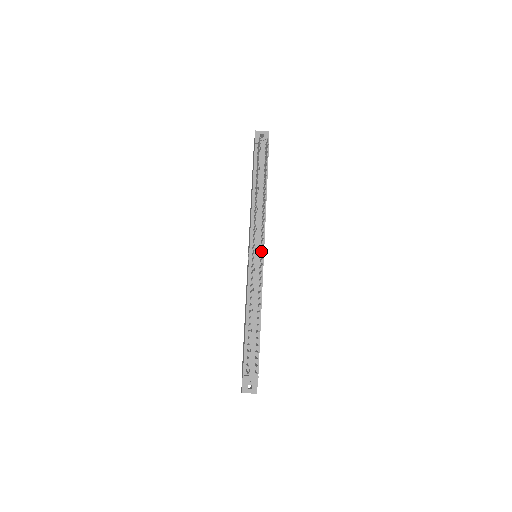
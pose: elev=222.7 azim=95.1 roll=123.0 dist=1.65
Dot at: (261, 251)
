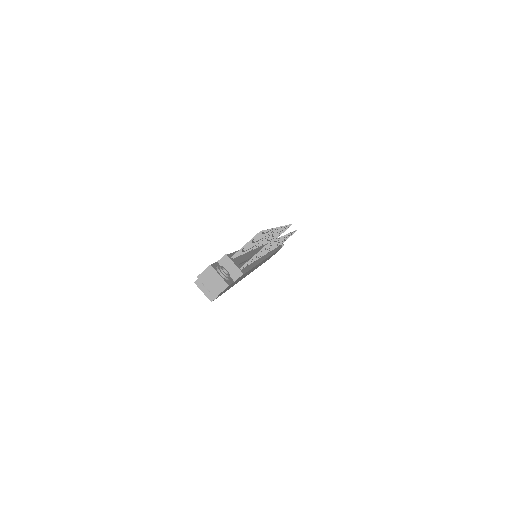
Dot at: (267, 253)
